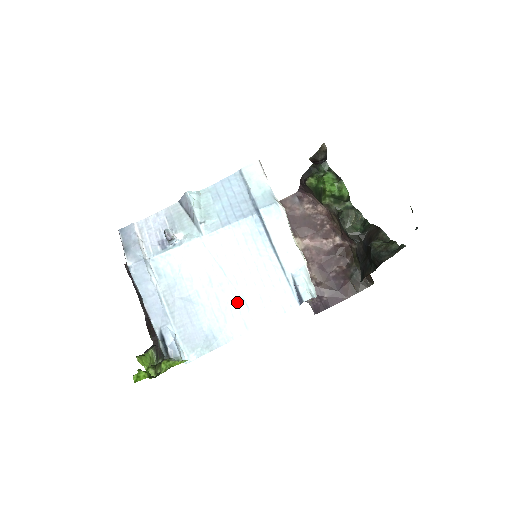
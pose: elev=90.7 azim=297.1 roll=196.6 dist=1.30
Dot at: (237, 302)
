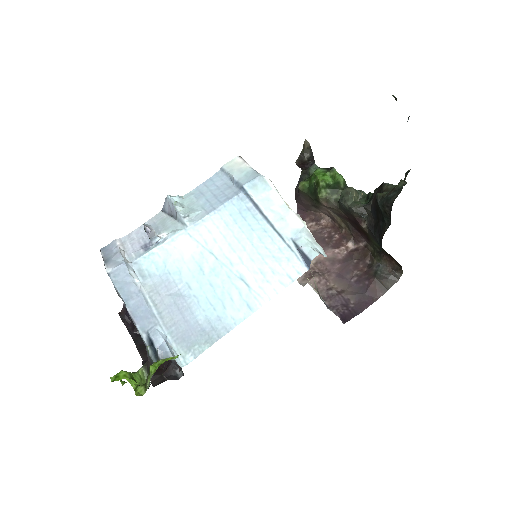
Dot at: (235, 284)
